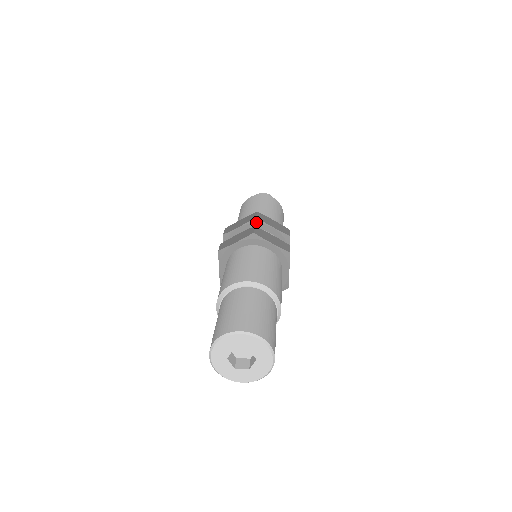
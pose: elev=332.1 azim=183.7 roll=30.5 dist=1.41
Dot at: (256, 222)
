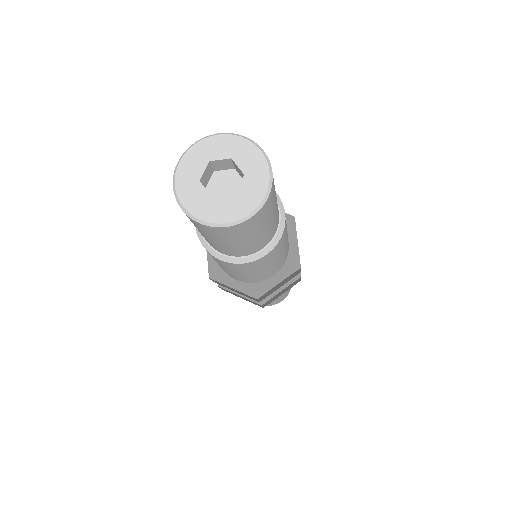
Dot at: occluded
